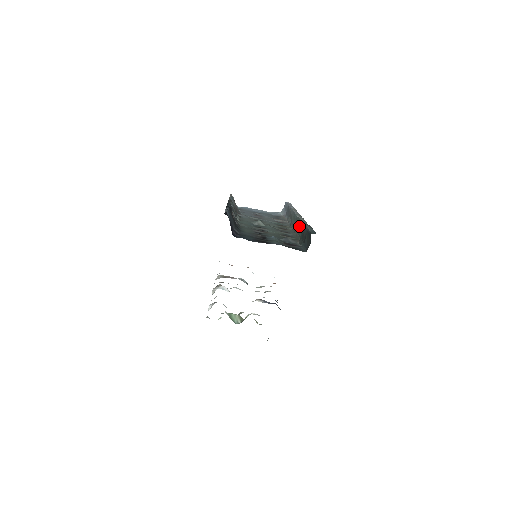
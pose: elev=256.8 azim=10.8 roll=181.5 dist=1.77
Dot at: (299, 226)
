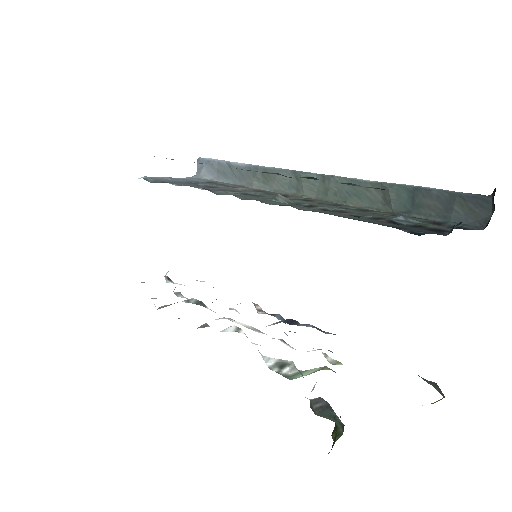
Dot at: (362, 190)
